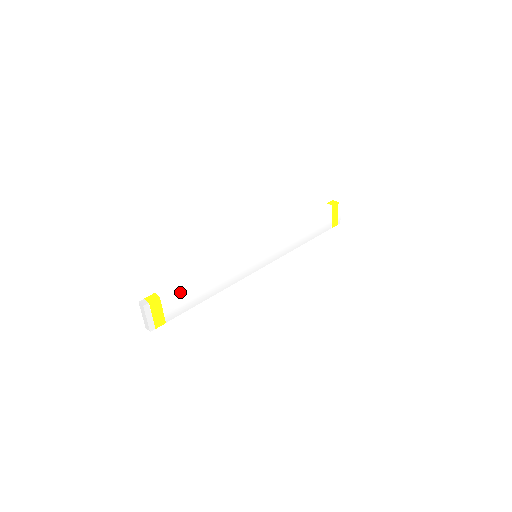
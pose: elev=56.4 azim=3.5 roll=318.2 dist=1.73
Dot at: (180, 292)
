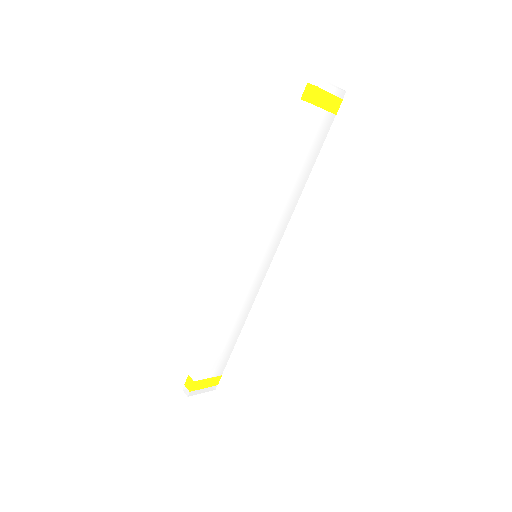
Dot at: (208, 360)
